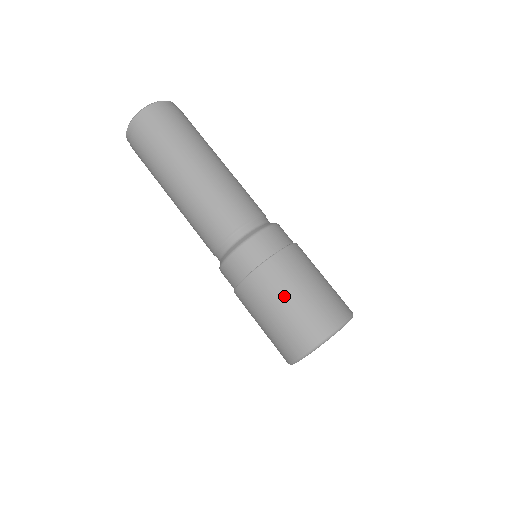
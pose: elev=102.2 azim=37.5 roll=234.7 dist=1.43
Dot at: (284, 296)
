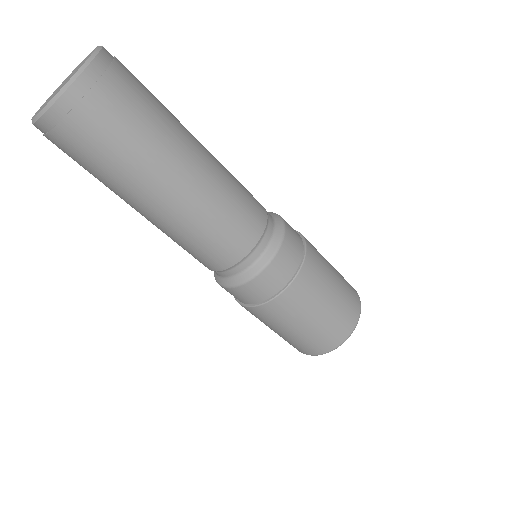
Dot at: (319, 304)
